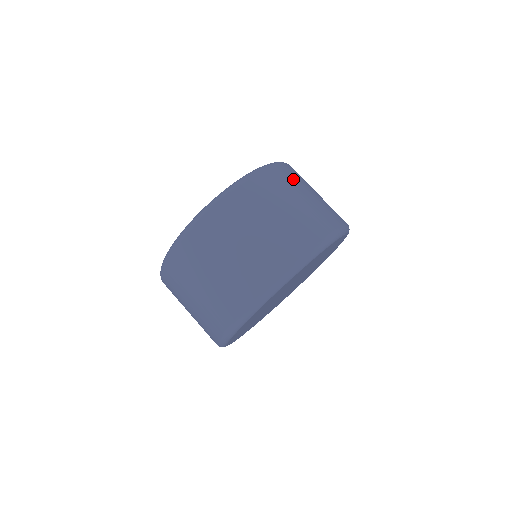
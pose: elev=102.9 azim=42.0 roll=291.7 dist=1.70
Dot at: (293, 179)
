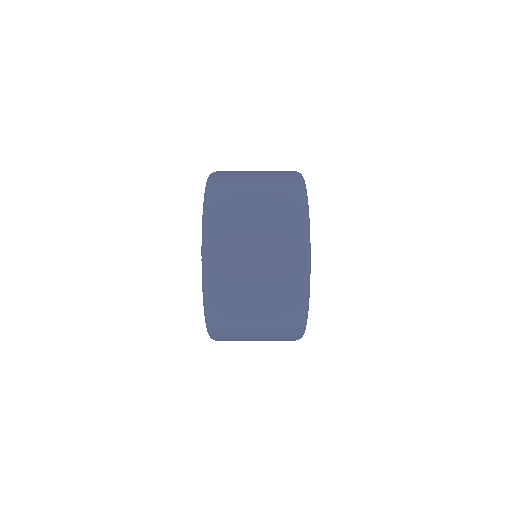
Dot at: (234, 173)
